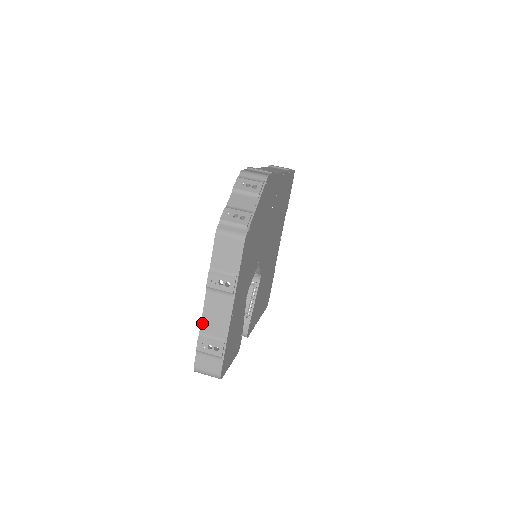
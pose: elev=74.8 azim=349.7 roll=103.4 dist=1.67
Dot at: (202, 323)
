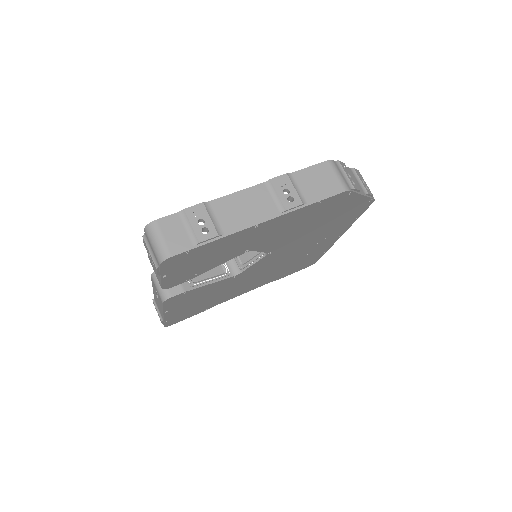
Dot at: (222, 198)
